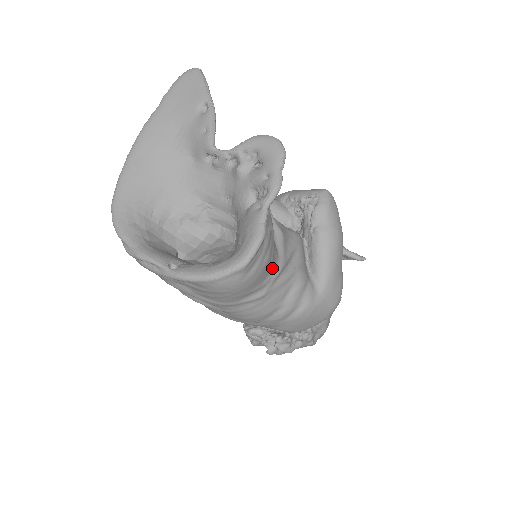
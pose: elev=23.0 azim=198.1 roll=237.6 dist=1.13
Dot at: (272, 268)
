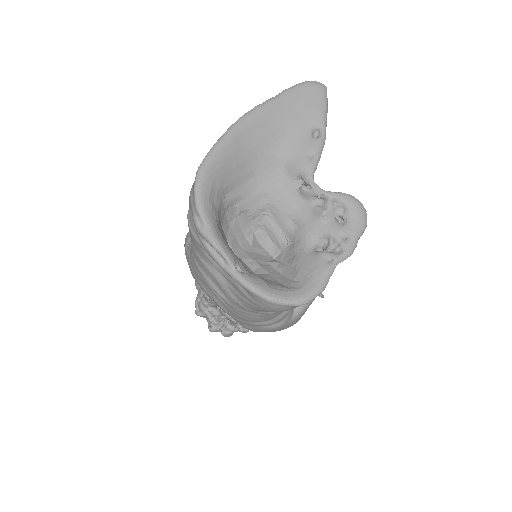
Dot at: occluded
